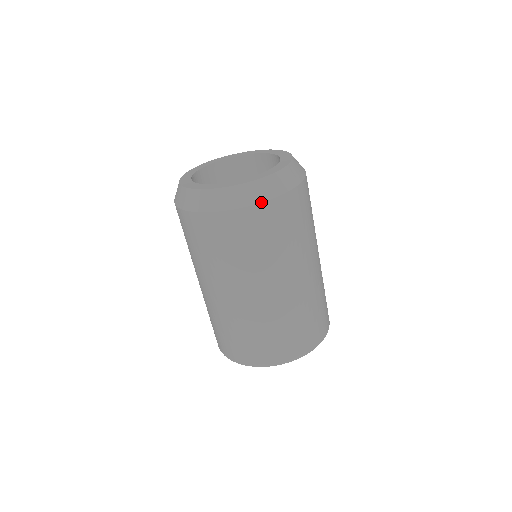
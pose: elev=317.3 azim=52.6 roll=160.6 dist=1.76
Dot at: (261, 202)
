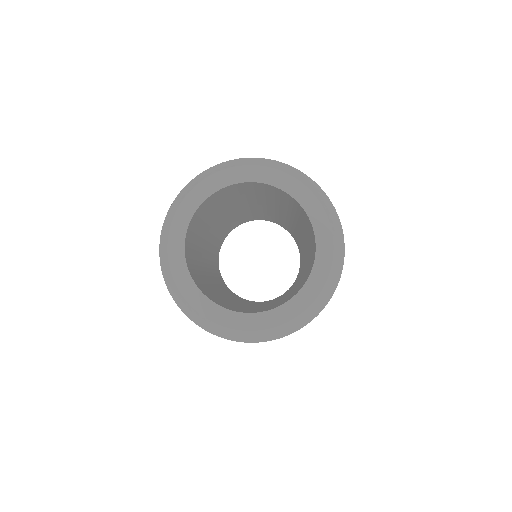
Dot at: (258, 342)
